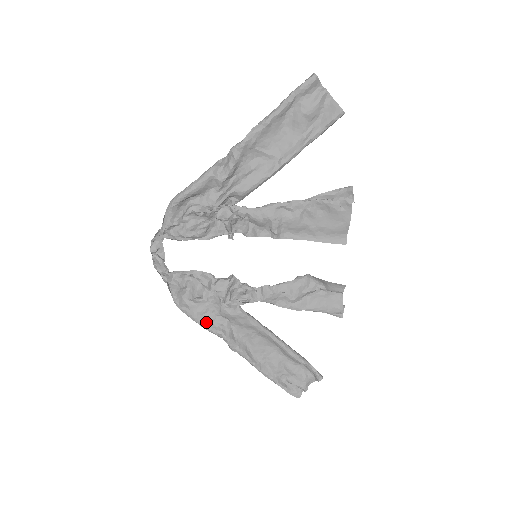
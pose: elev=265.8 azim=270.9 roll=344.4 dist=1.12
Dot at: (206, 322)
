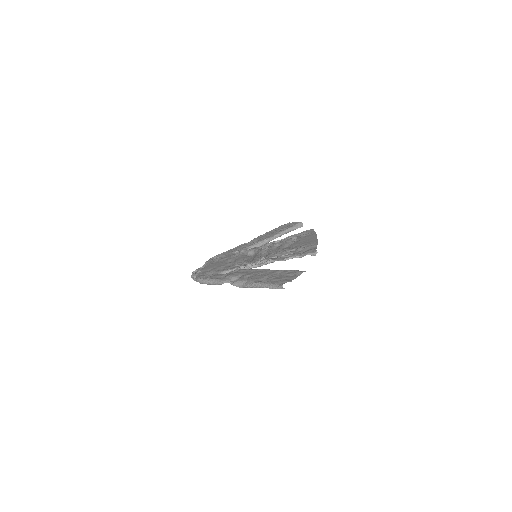
Dot at: occluded
